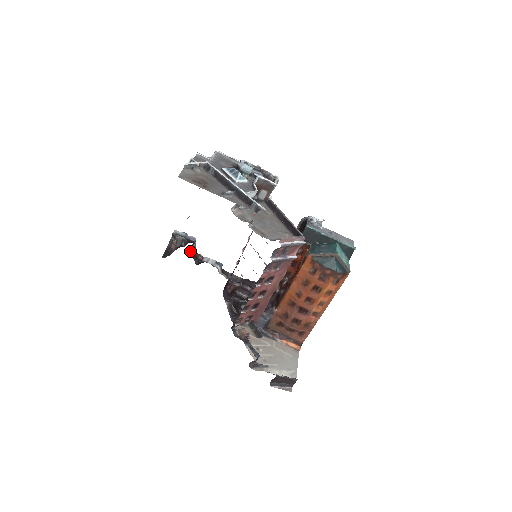
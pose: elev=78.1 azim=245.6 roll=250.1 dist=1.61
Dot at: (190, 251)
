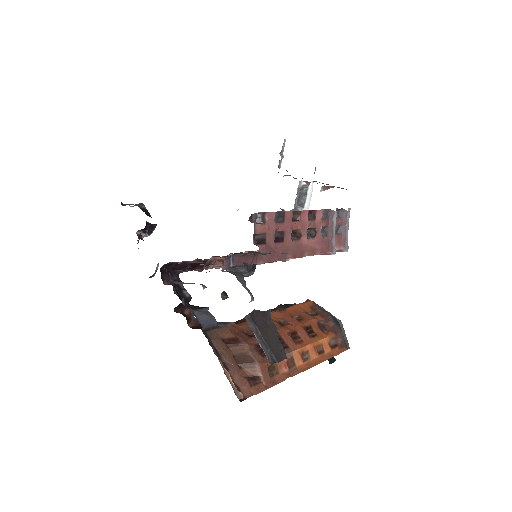
Dot at: (146, 224)
